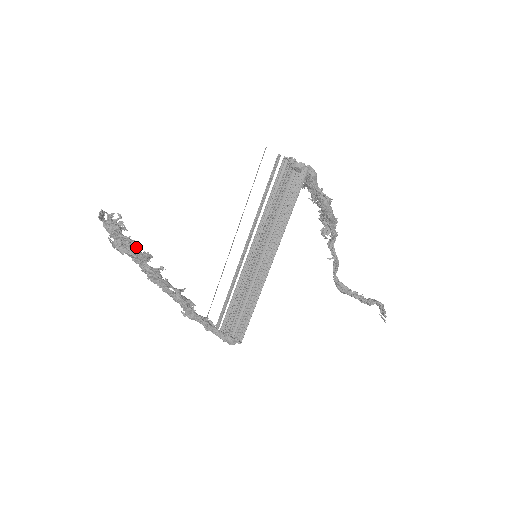
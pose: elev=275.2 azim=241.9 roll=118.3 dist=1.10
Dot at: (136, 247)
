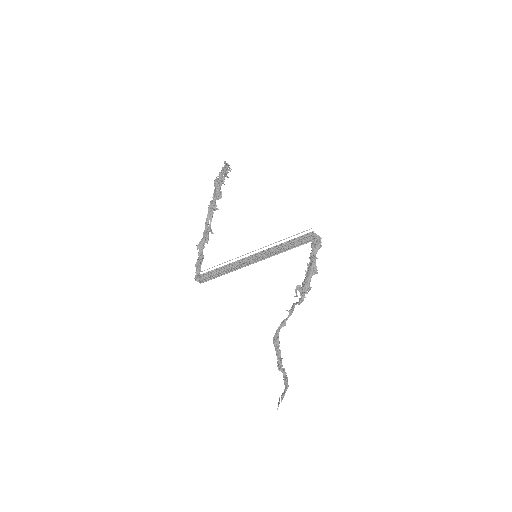
Dot at: occluded
